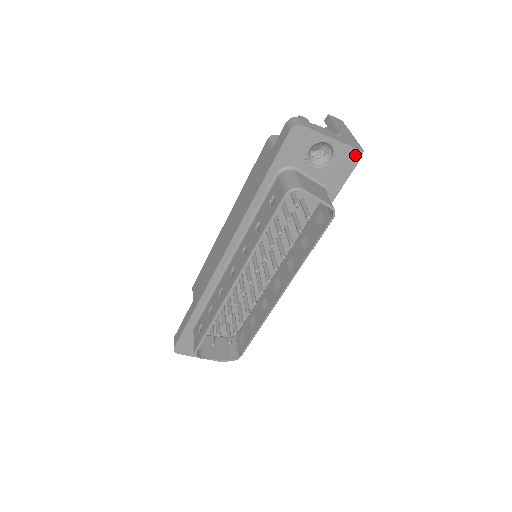
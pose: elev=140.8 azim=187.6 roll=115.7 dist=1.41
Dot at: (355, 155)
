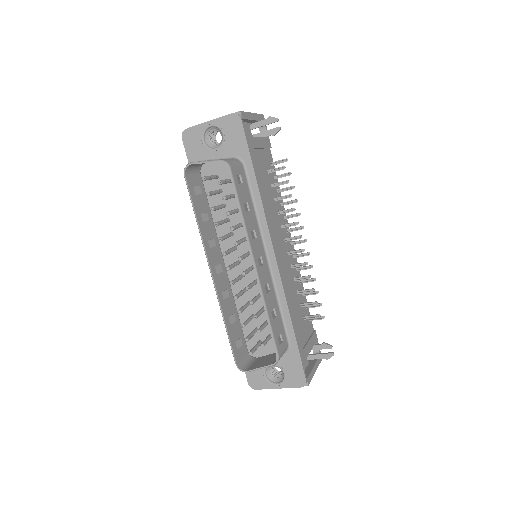
Dot at: (235, 119)
